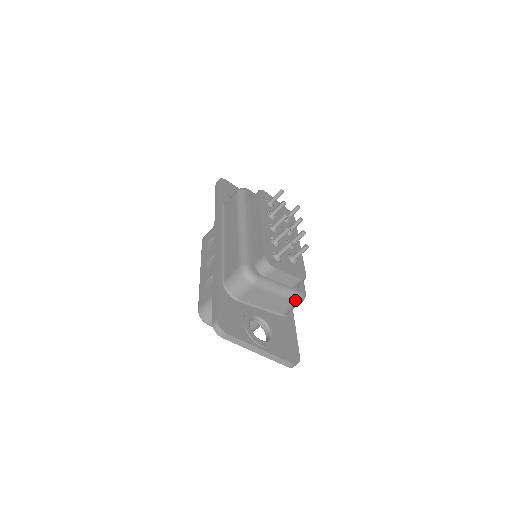
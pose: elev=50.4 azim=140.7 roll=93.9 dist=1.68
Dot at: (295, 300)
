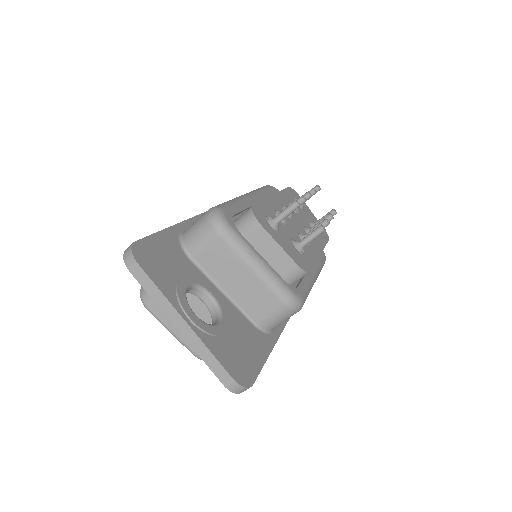
Dot at: (280, 298)
